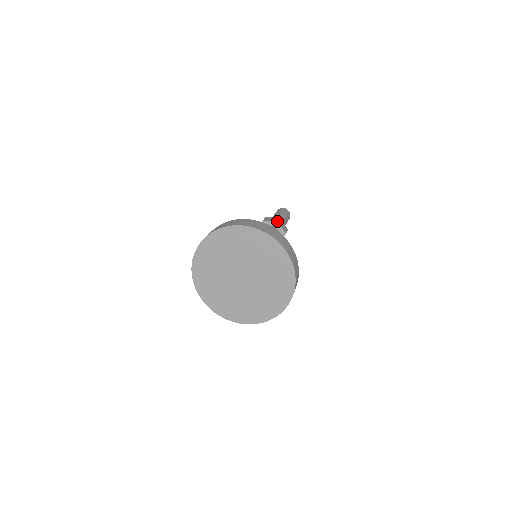
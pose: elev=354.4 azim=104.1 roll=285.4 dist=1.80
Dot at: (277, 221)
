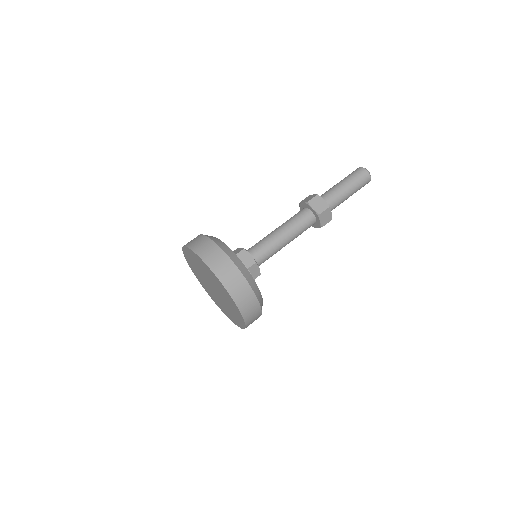
Dot at: (307, 202)
